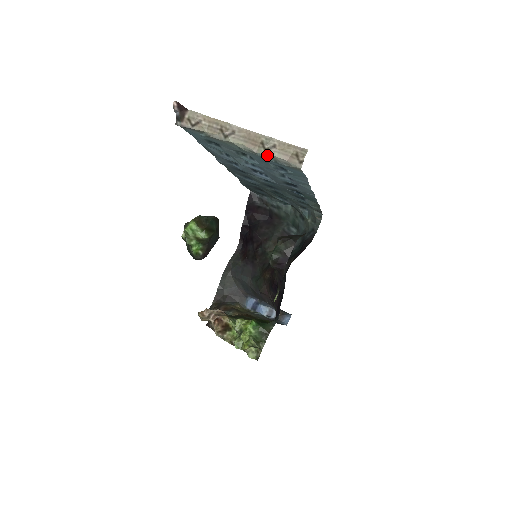
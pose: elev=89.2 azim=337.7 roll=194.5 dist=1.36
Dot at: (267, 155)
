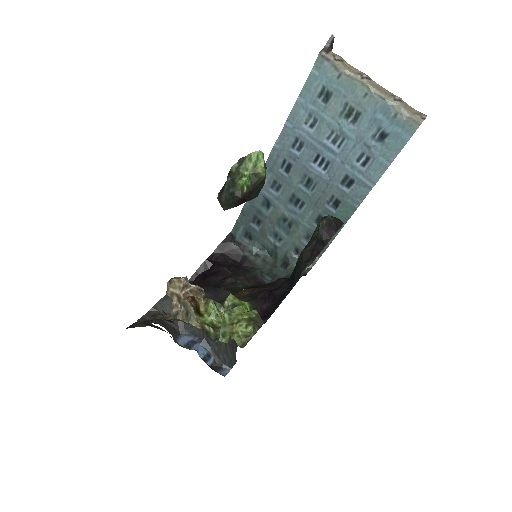
Dot at: (394, 104)
